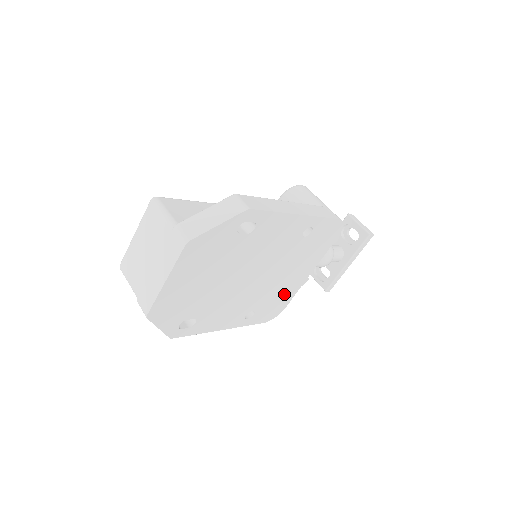
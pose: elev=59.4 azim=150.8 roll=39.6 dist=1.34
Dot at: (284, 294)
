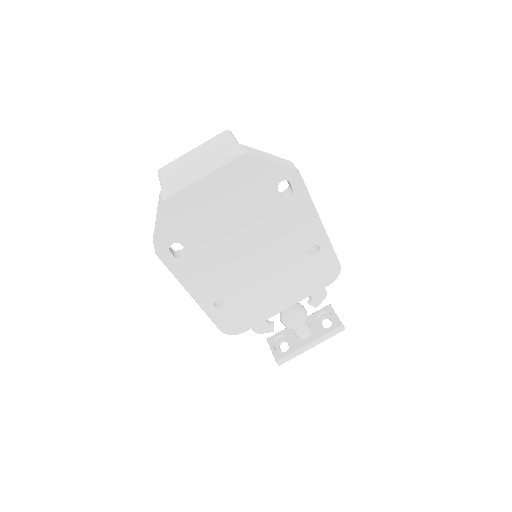
Dot at: (256, 310)
